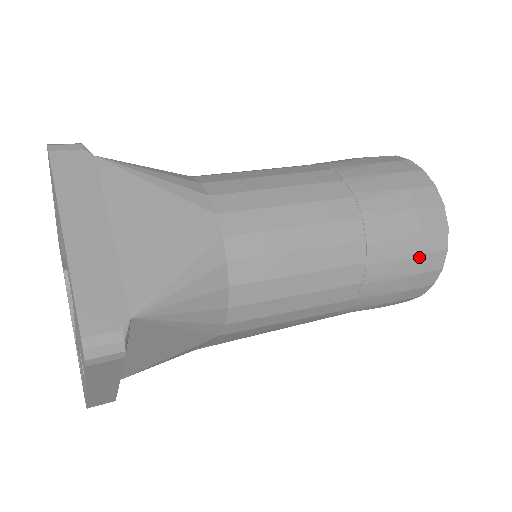
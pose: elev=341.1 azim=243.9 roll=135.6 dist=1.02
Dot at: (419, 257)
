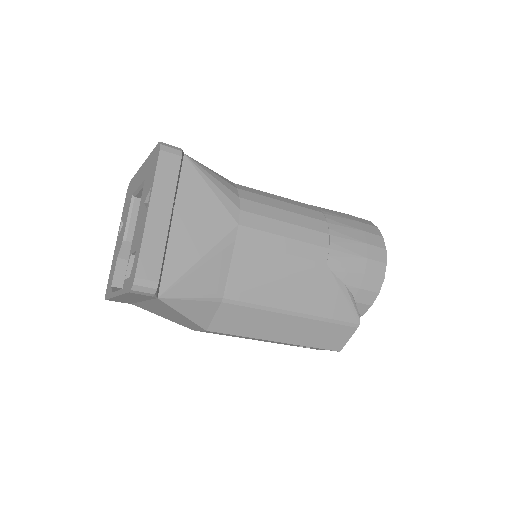
Dot at: (359, 223)
